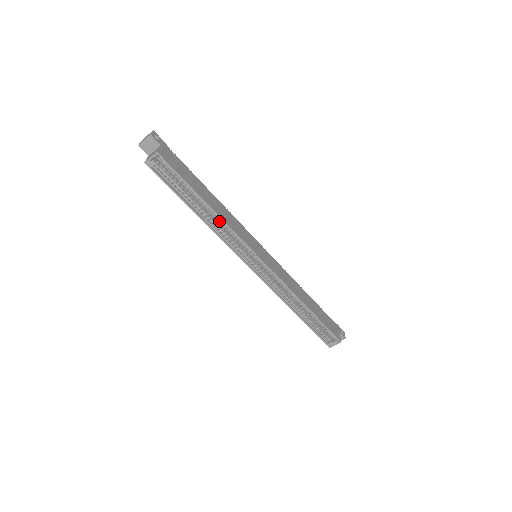
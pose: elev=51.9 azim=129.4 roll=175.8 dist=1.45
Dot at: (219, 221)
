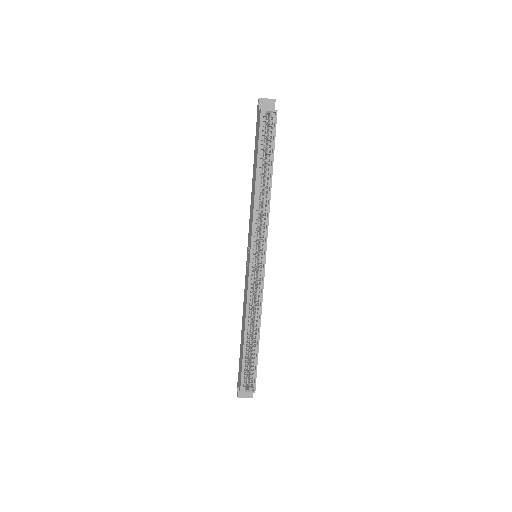
Dot at: (265, 200)
